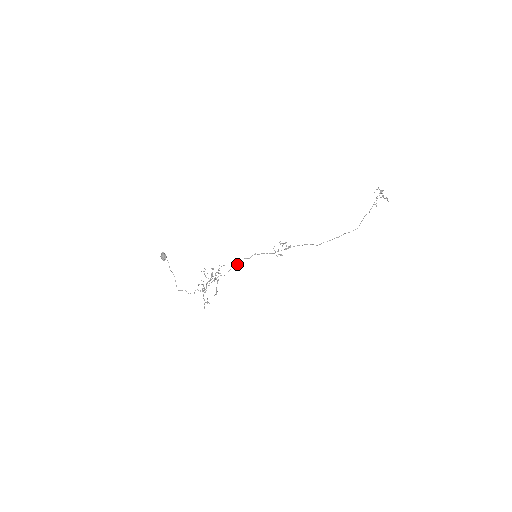
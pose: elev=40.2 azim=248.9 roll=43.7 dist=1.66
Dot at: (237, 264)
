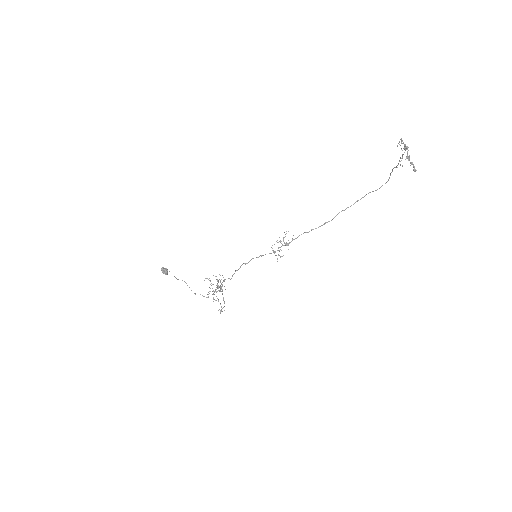
Dot at: (238, 269)
